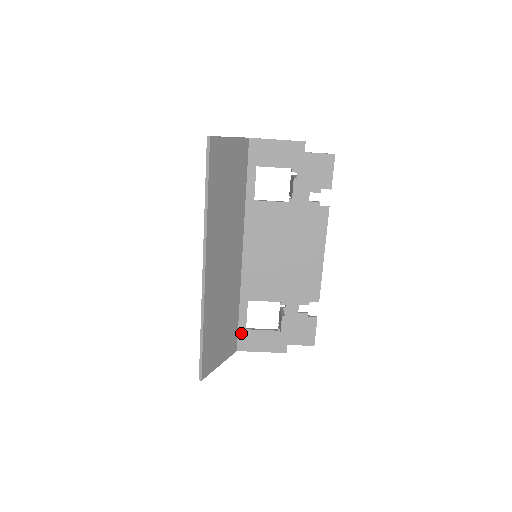
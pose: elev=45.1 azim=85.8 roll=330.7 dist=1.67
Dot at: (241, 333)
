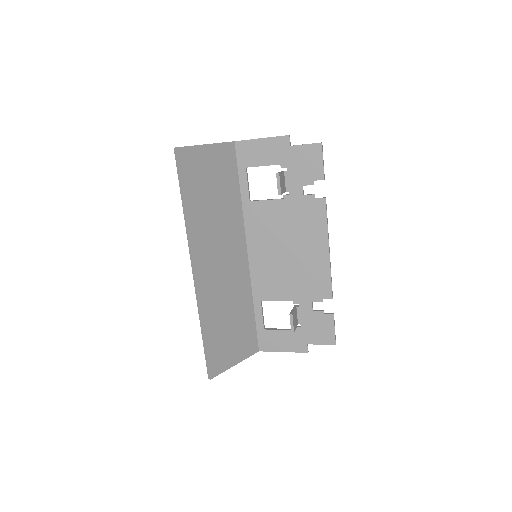
Dot at: (260, 333)
